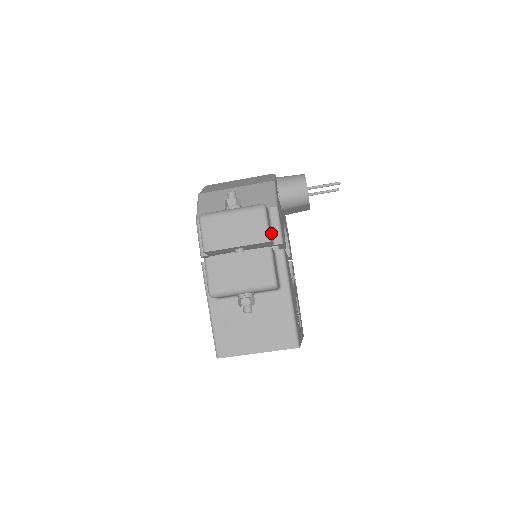
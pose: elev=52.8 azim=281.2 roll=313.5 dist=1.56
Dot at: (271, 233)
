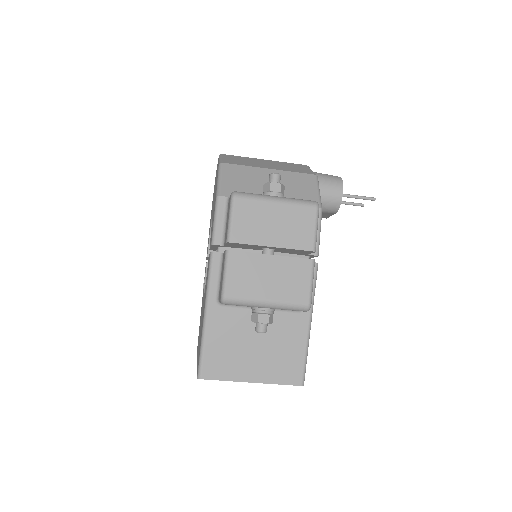
Dot at: occluded
